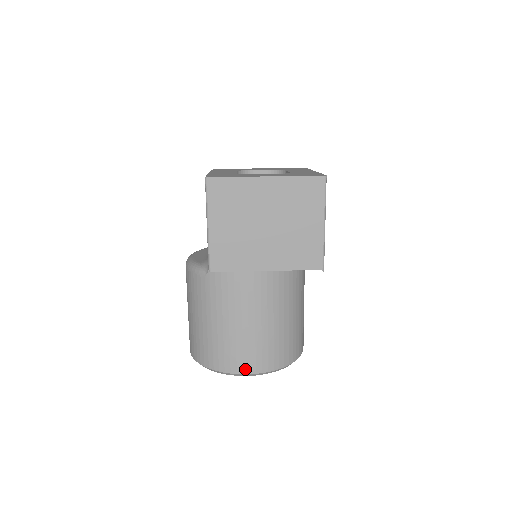
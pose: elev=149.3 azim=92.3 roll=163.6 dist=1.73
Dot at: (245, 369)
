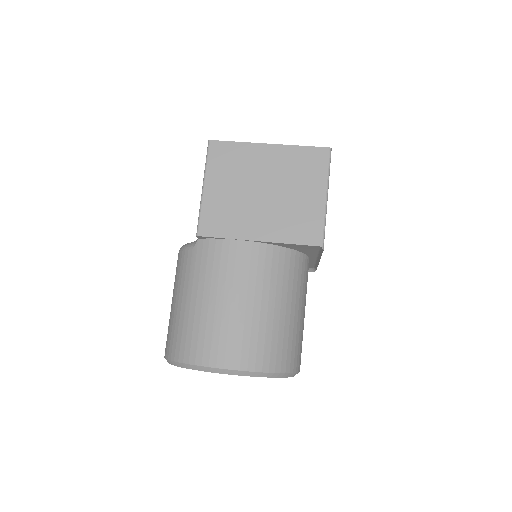
Dot at: (219, 361)
